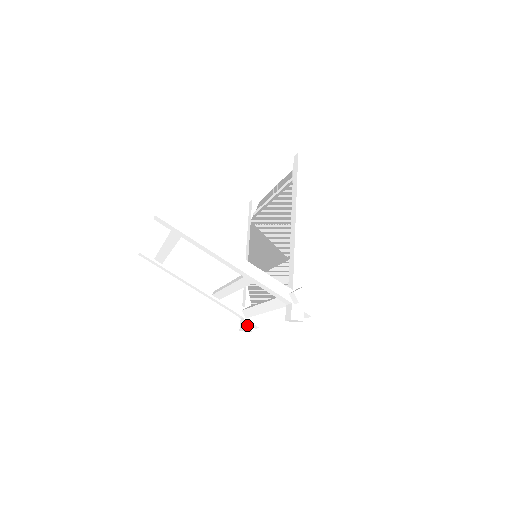
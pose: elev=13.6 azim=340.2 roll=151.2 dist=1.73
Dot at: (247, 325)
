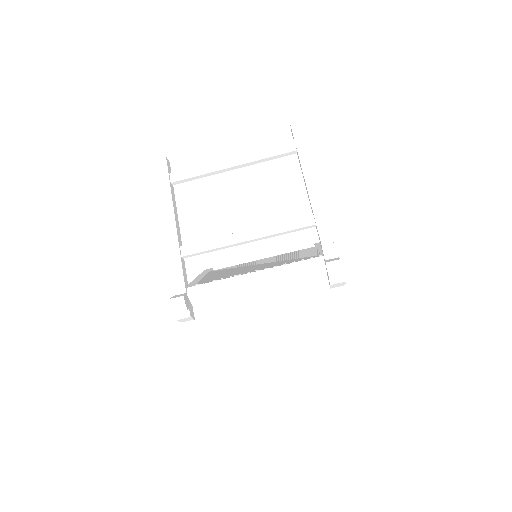
Dot at: (186, 300)
